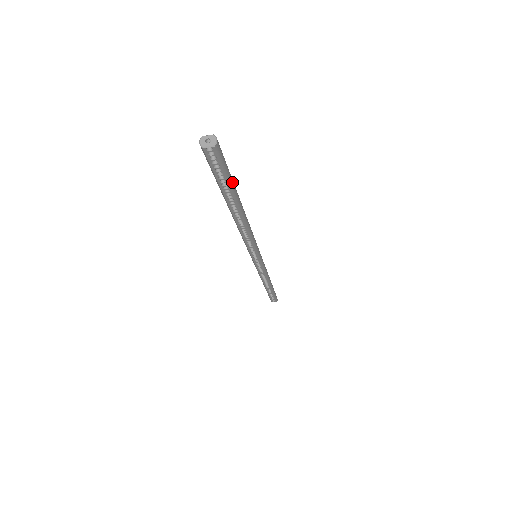
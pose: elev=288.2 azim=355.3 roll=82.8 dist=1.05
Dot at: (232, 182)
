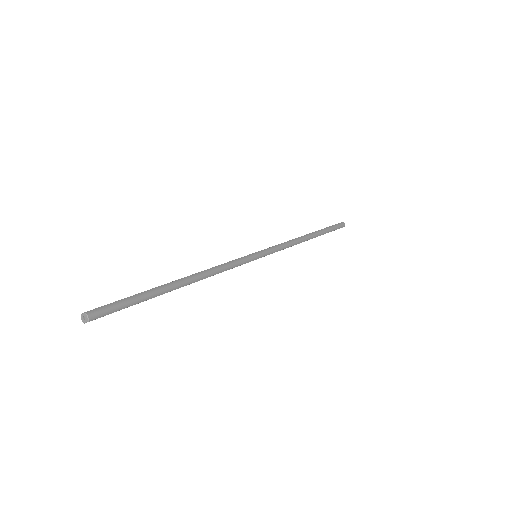
Dot at: (141, 299)
